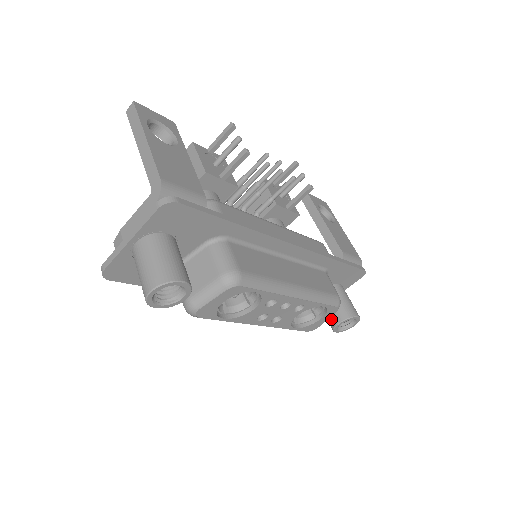
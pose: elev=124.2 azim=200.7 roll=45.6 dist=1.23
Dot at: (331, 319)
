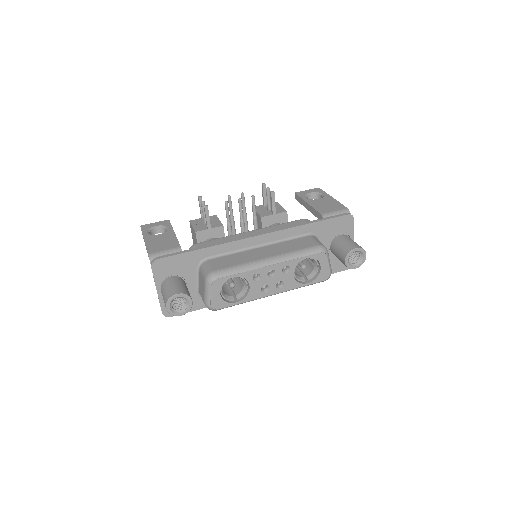
Dot at: (342, 262)
